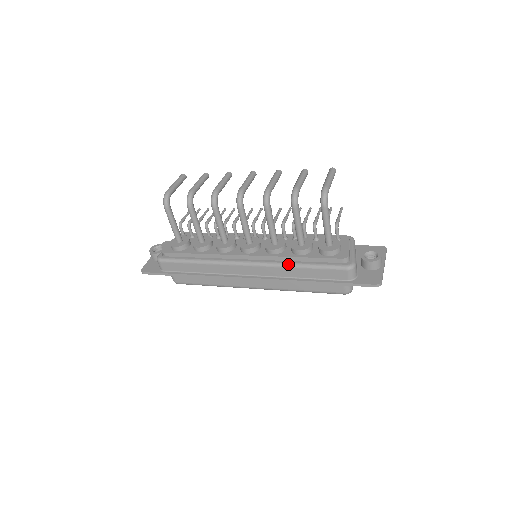
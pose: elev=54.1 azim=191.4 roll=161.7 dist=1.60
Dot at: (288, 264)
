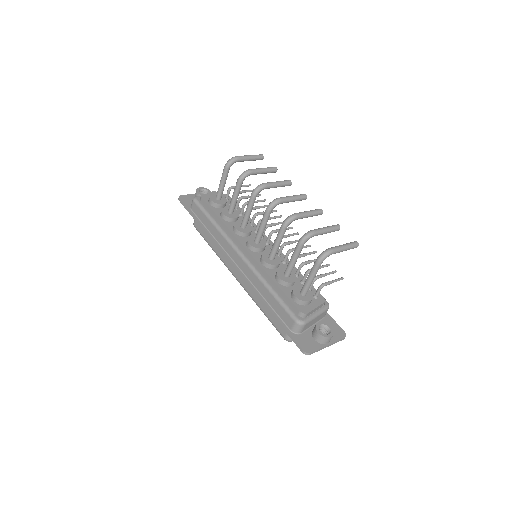
Dot at: (264, 280)
